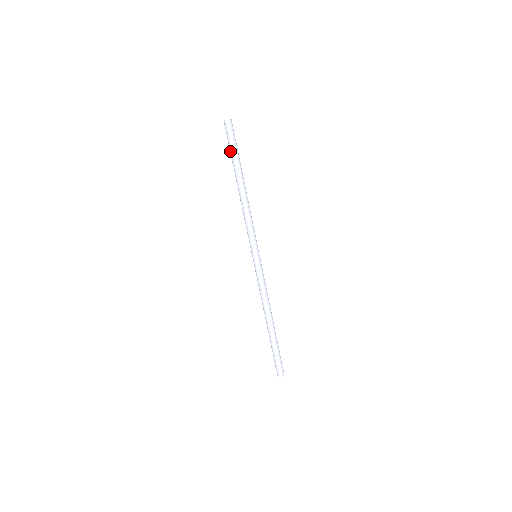
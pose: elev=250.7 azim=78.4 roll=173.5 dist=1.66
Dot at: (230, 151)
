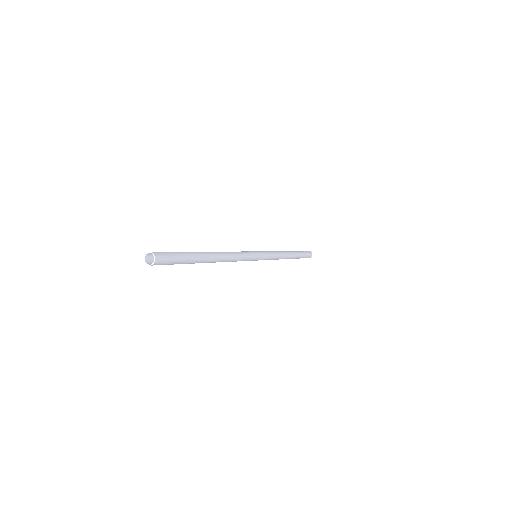
Dot at: occluded
